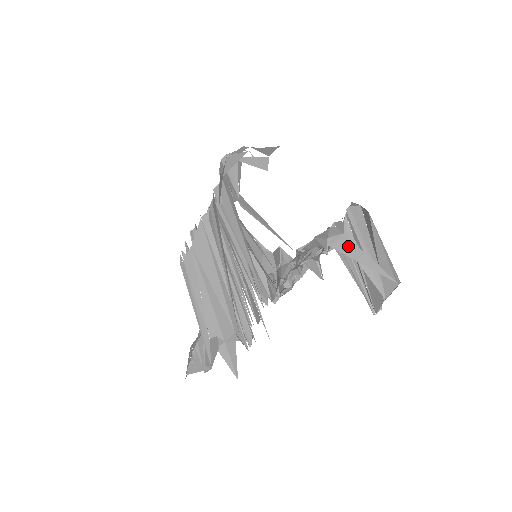
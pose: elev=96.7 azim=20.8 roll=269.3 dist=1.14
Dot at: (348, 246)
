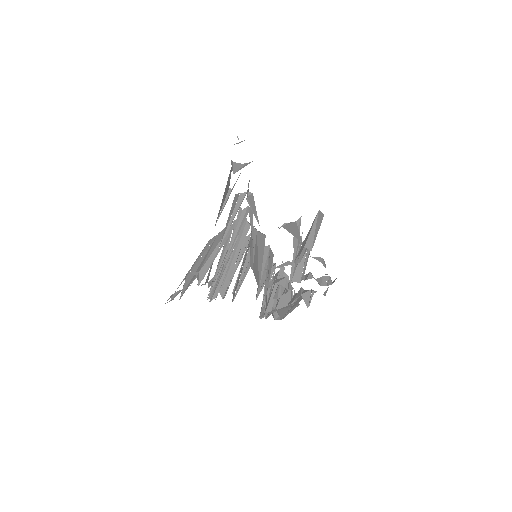
Dot at: (292, 226)
